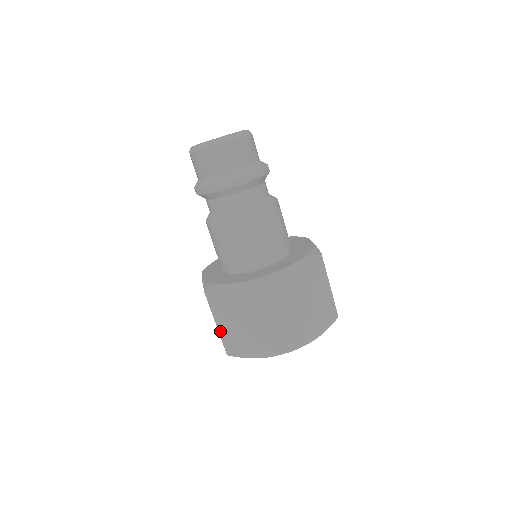
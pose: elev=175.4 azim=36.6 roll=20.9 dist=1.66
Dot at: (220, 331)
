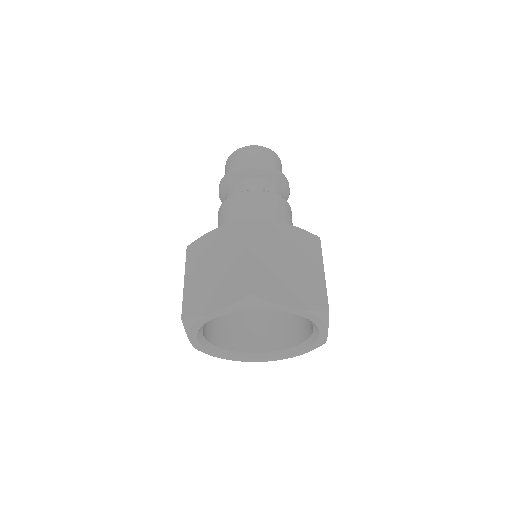
Dot at: (252, 262)
